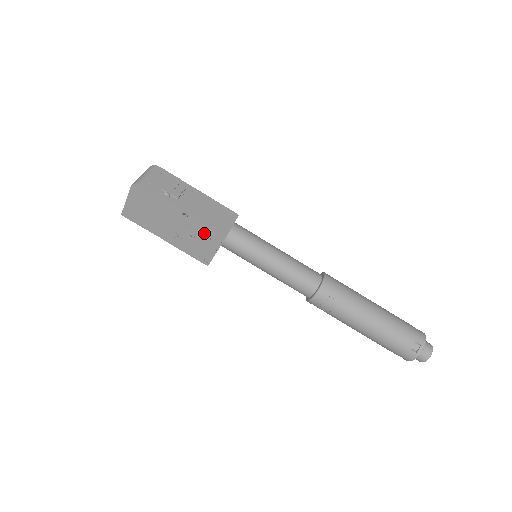
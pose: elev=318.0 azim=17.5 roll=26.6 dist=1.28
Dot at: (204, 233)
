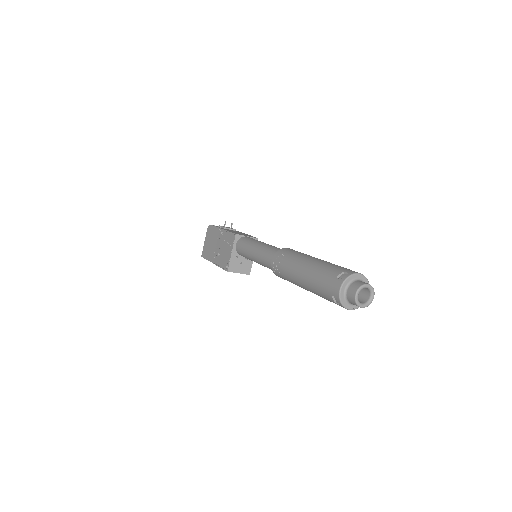
Dot at: (228, 241)
